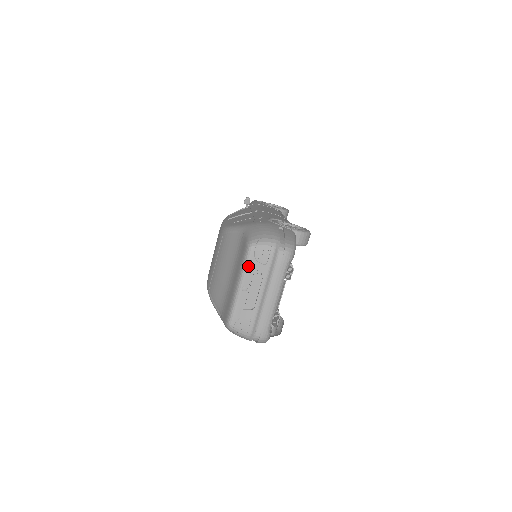
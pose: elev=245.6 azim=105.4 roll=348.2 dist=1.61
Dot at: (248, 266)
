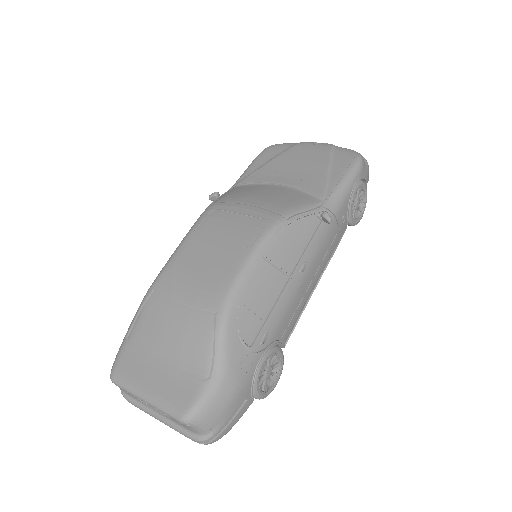
Dot at: (166, 415)
